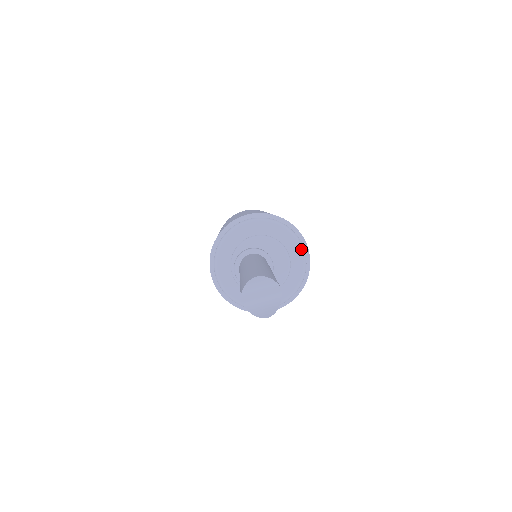
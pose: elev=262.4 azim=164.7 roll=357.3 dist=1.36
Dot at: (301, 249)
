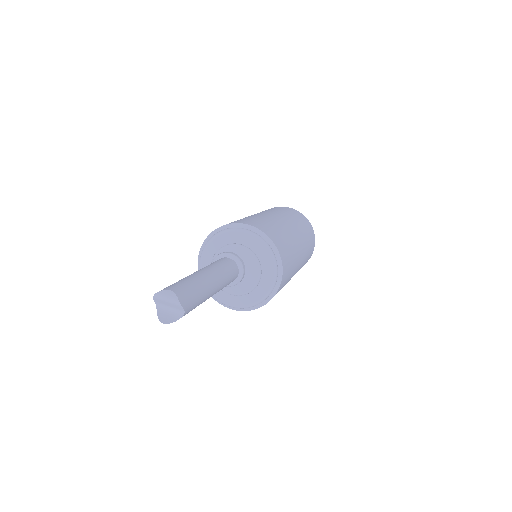
Dot at: (273, 276)
